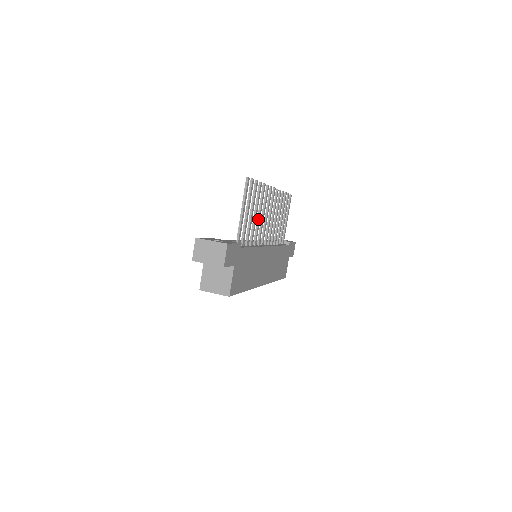
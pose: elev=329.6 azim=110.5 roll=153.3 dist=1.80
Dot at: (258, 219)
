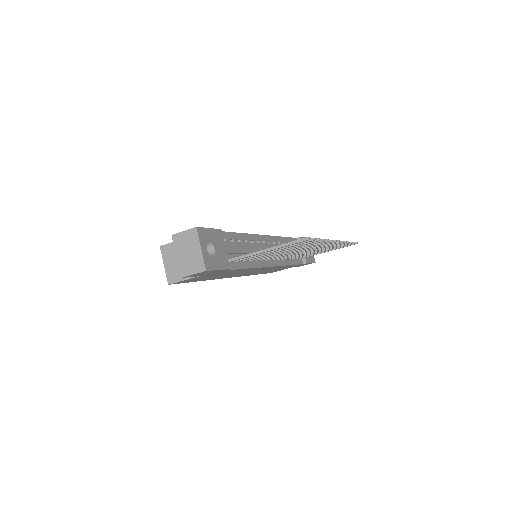
Dot at: (285, 252)
